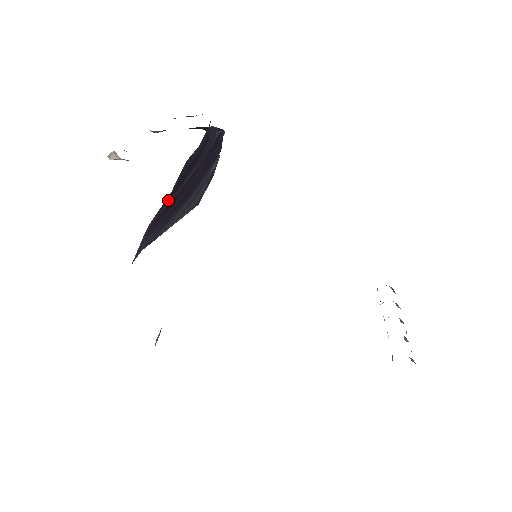
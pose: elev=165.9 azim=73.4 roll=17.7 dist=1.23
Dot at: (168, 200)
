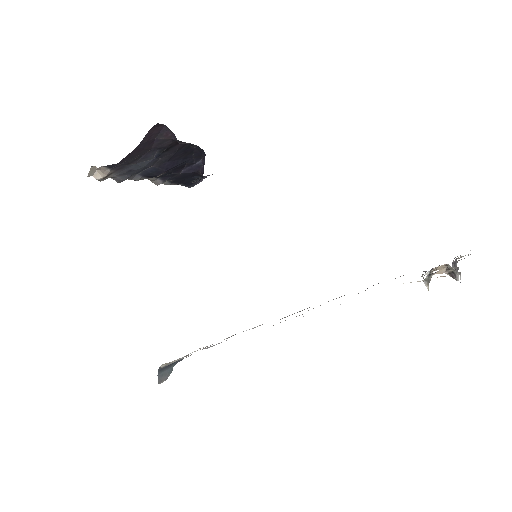
Dot at: occluded
